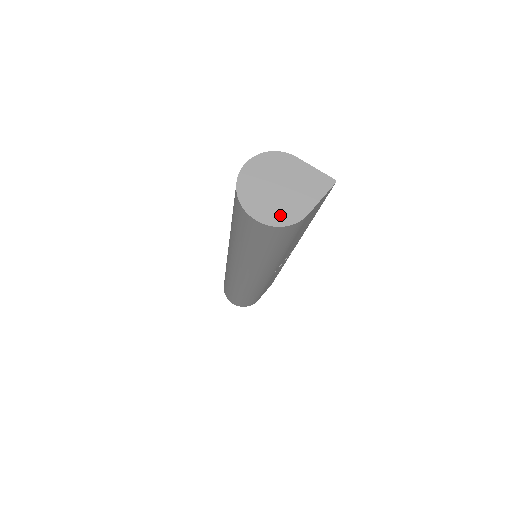
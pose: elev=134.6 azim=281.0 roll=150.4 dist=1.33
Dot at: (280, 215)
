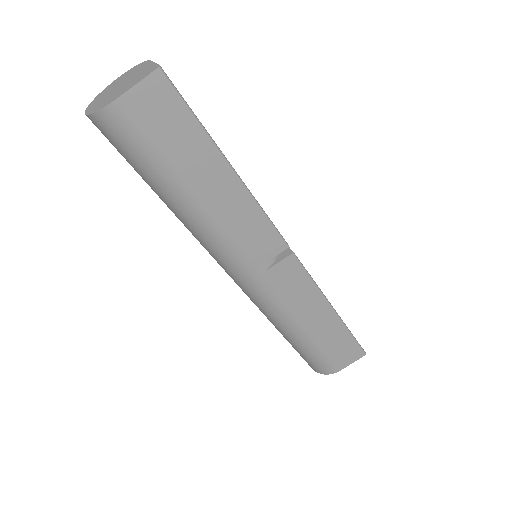
Dot at: (101, 105)
